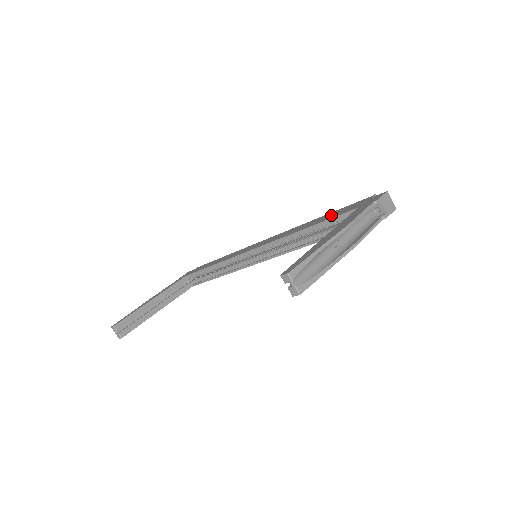
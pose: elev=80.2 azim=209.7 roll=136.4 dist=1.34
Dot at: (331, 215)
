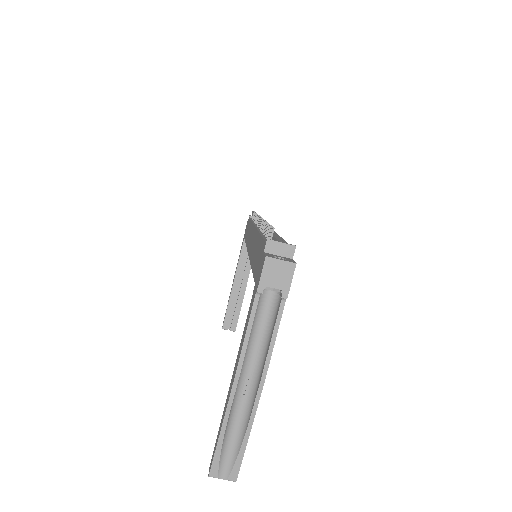
Dot at: (256, 257)
